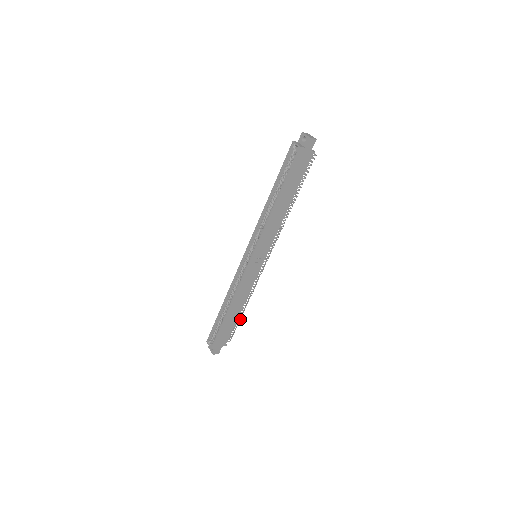
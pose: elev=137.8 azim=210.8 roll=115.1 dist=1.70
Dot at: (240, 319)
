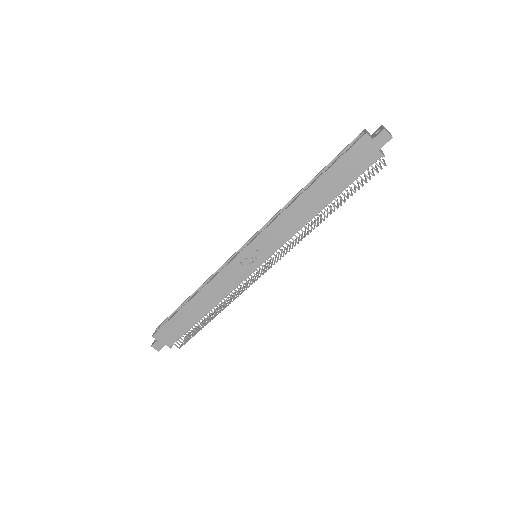
Dot at: (202, 327)
